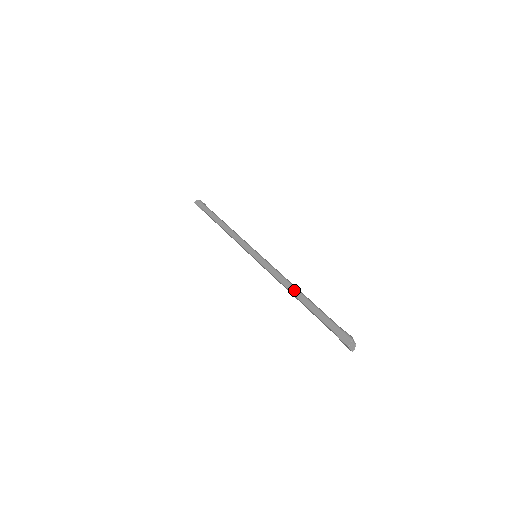
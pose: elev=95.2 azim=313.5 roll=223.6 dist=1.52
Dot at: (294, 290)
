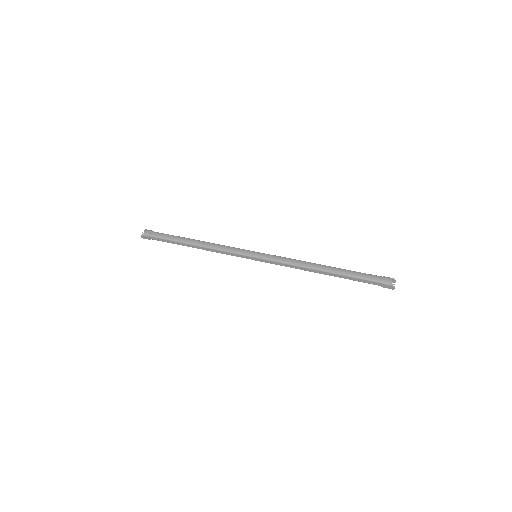
Dot at: (318, 272)
